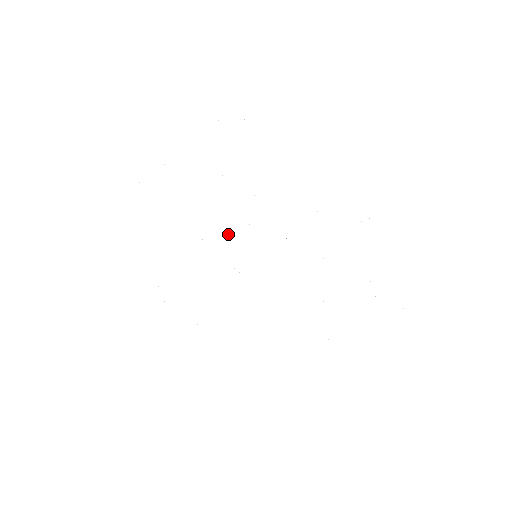
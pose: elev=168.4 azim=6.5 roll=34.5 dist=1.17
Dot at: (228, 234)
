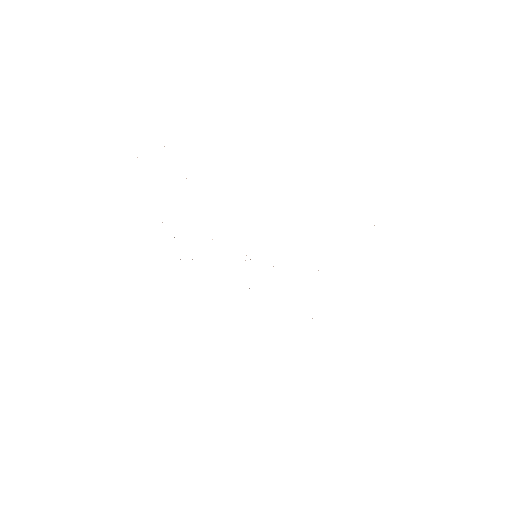
Dot at: occluded
